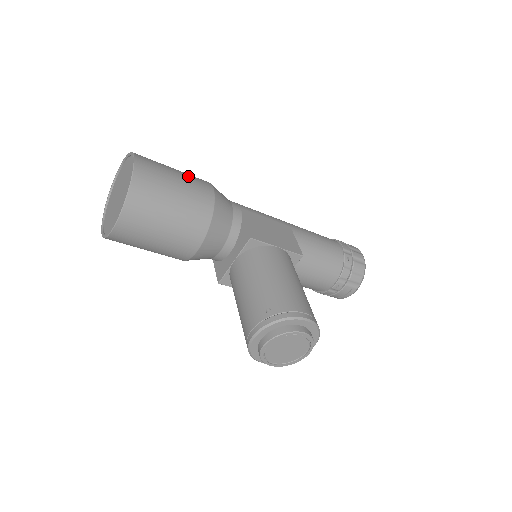
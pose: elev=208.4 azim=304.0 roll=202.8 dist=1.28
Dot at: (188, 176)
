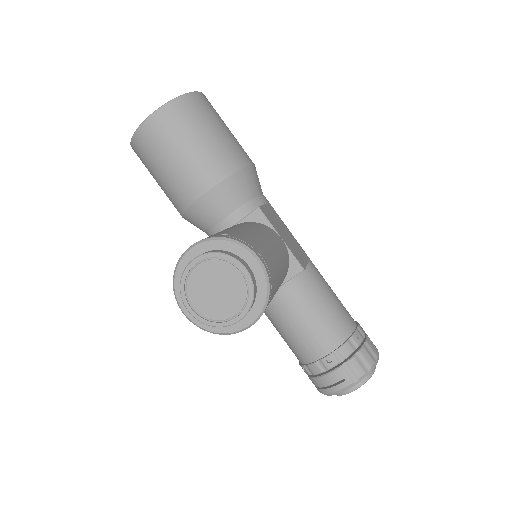
Dot at: occluded
